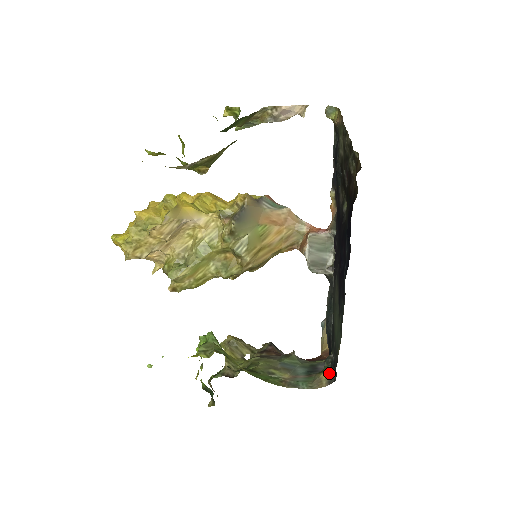
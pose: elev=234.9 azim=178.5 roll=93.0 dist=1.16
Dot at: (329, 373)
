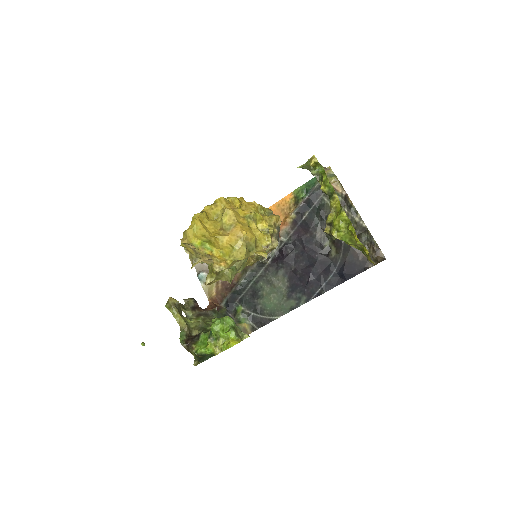
Dot at: (249, 324)
